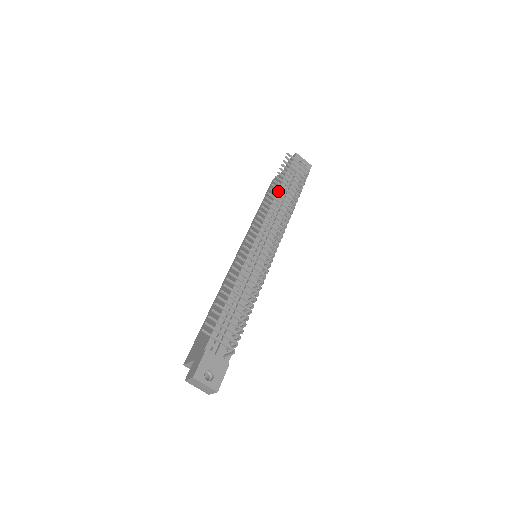
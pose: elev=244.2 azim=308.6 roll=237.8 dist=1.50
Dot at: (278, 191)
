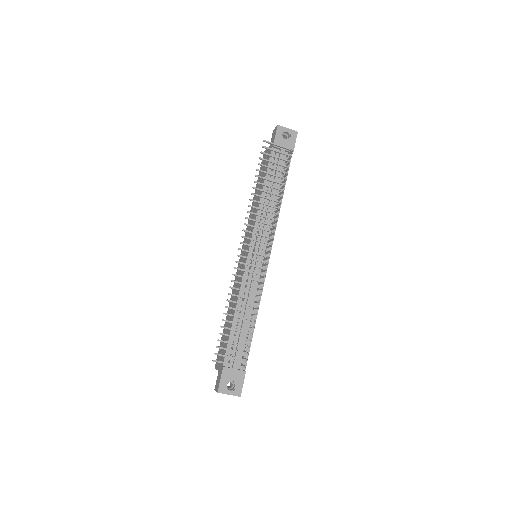
Dot at: (265, 181)
